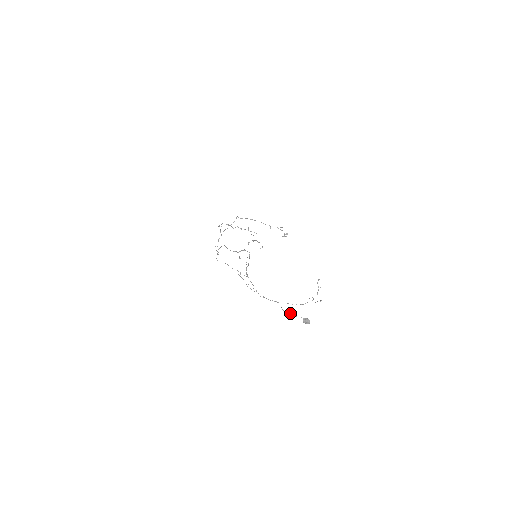
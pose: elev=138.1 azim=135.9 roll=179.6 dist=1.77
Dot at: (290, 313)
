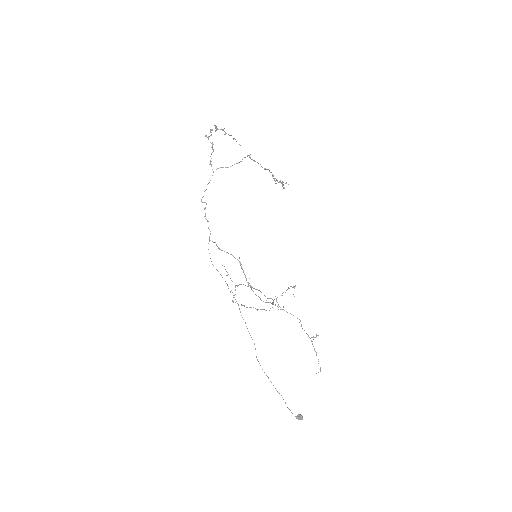
Dot at: occluded
